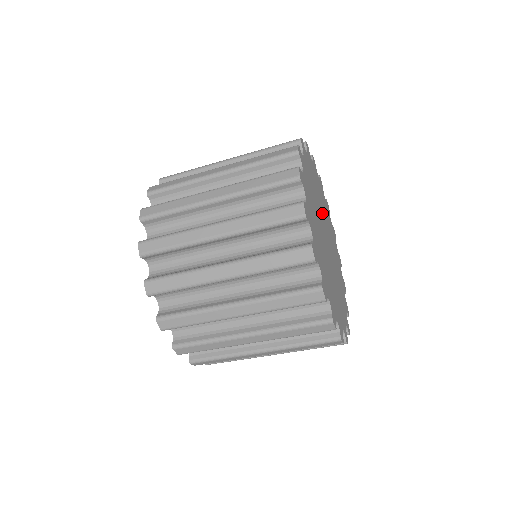
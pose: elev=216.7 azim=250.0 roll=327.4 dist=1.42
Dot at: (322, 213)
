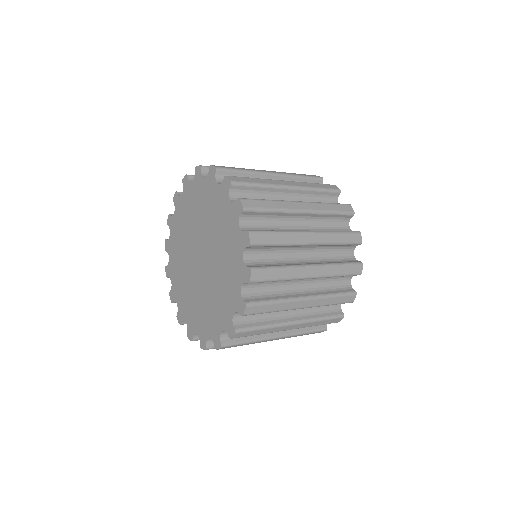
Dot at: occluded
